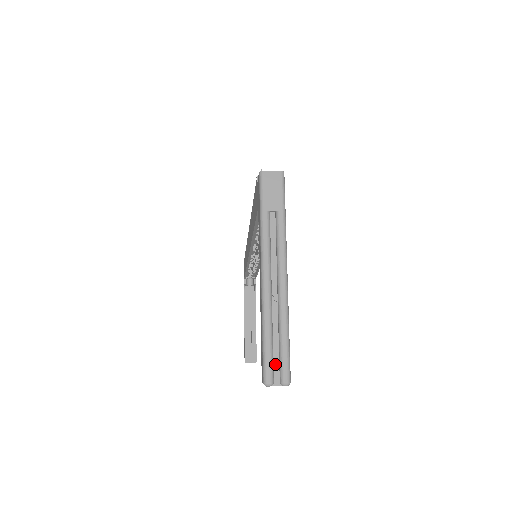
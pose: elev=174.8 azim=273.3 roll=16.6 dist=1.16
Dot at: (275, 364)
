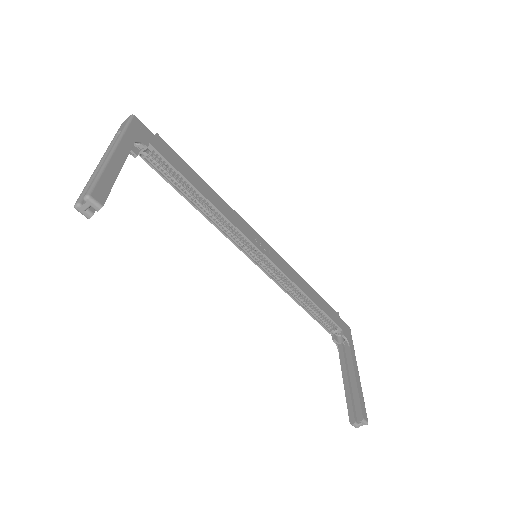
Dot at: occluded
